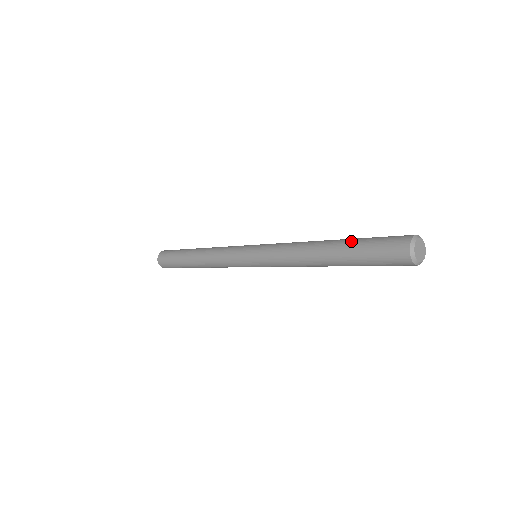
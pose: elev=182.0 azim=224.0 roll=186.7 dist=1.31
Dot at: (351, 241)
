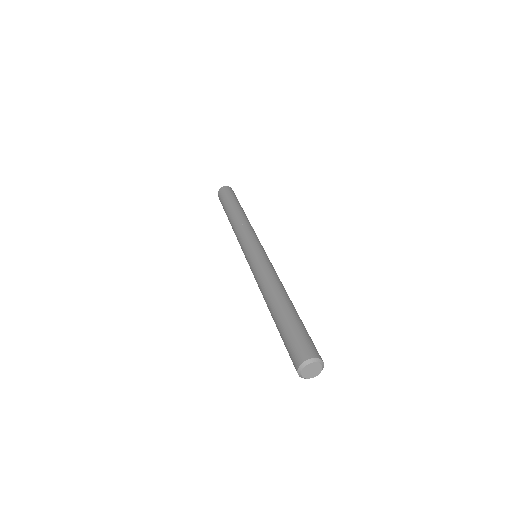
Dot at: (286, 317)
